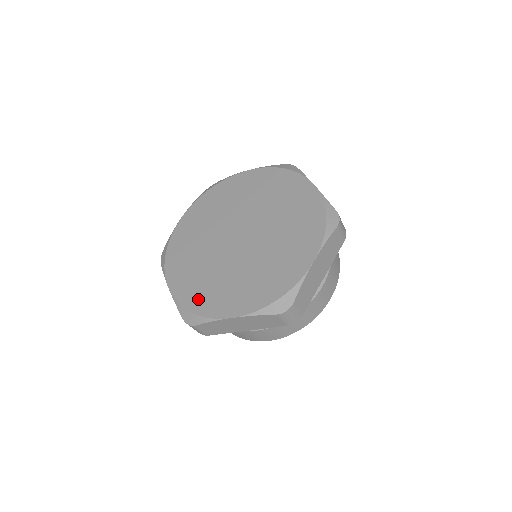
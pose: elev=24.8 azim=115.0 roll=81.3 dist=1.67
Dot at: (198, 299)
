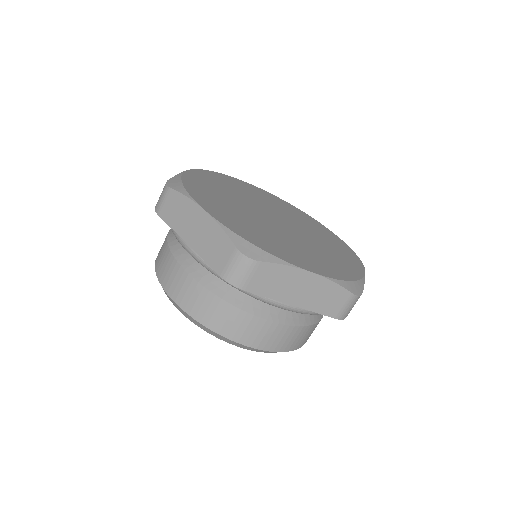
Dot at: (257, 239)
